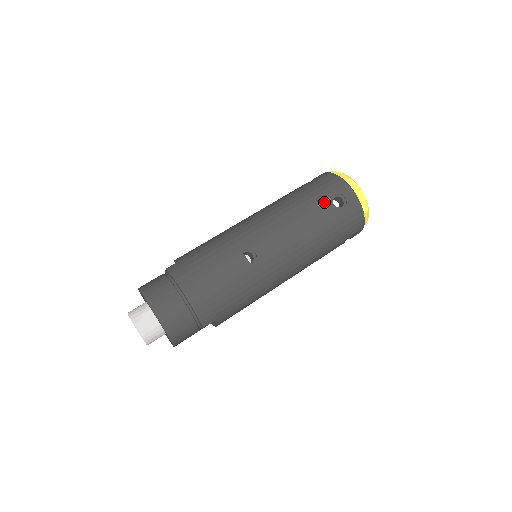
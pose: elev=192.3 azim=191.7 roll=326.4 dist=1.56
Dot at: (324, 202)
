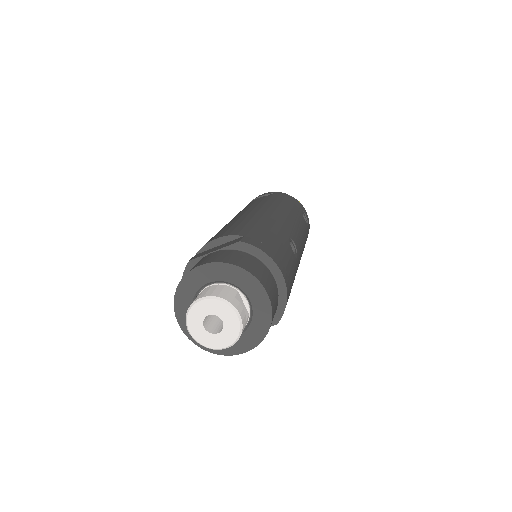
Dot at: (301, 214)
